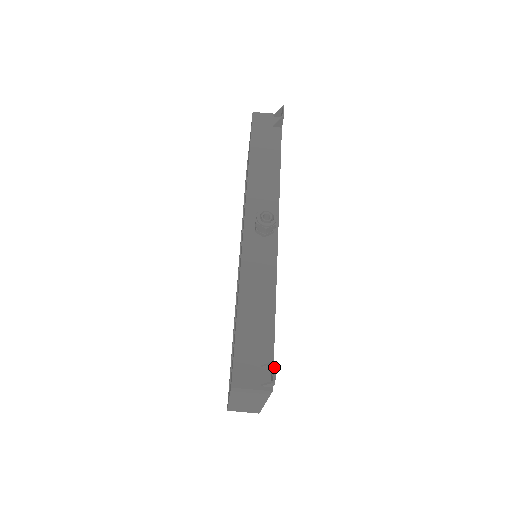
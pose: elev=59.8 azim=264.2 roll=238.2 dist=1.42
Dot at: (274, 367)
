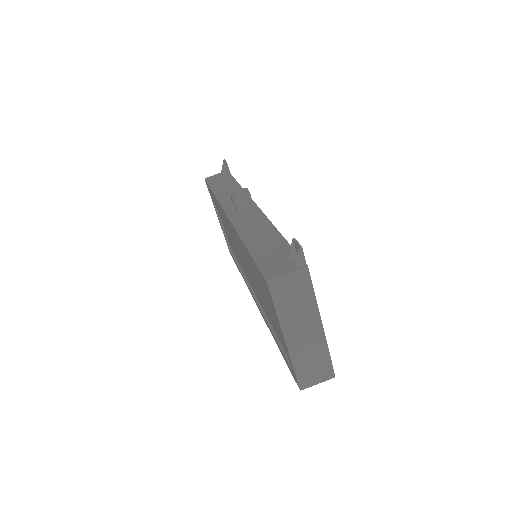
Dot at: (295, 241)
